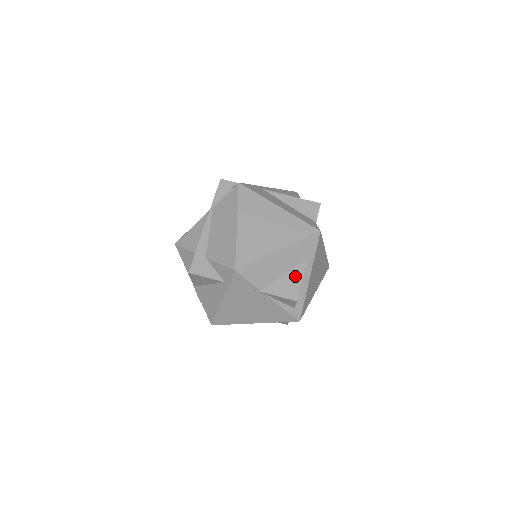
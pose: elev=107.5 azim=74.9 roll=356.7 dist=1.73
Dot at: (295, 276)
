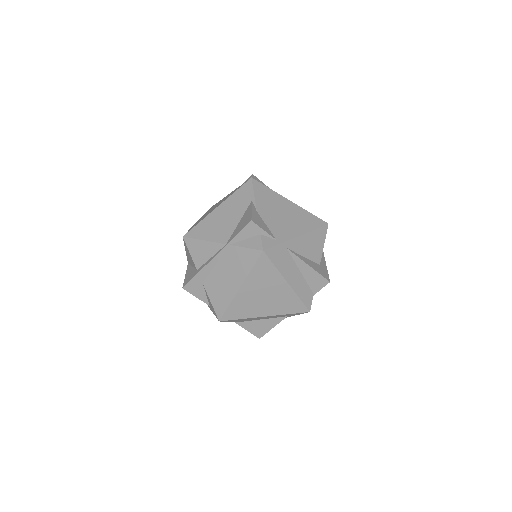
Dot at: (269, 324)
